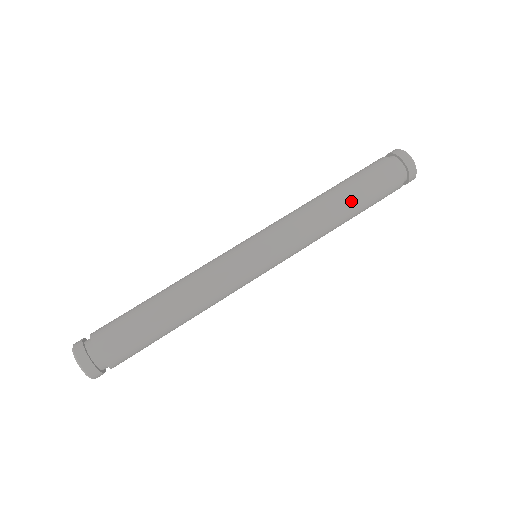
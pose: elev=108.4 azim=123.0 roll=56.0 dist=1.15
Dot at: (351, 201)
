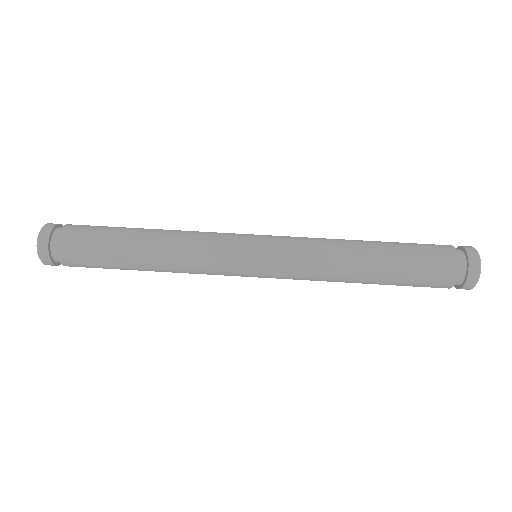
Dot at: (382, 246)
